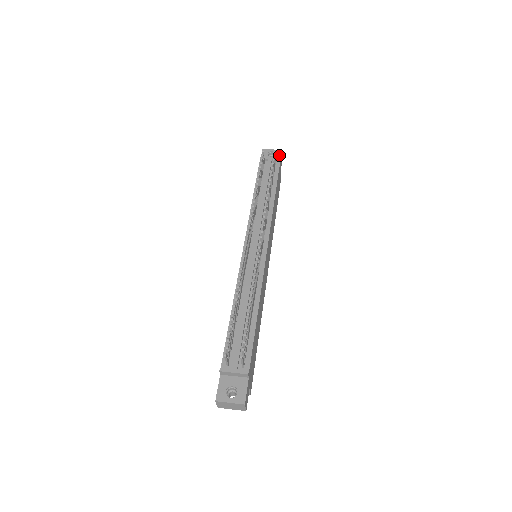
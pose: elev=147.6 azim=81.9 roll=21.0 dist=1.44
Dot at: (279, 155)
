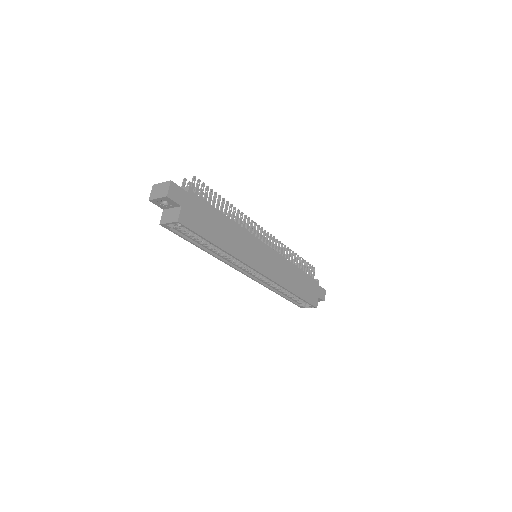
Dot at: (321, 288)
